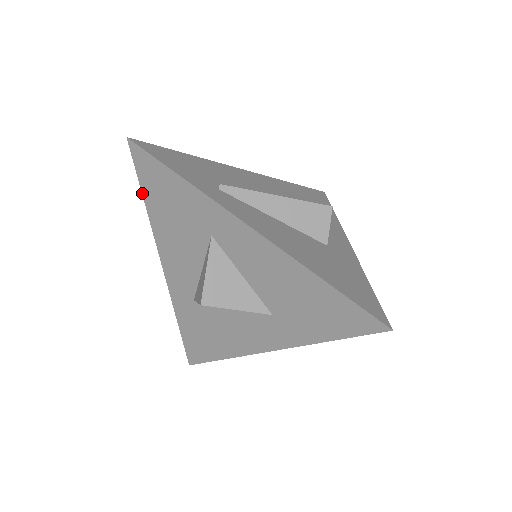
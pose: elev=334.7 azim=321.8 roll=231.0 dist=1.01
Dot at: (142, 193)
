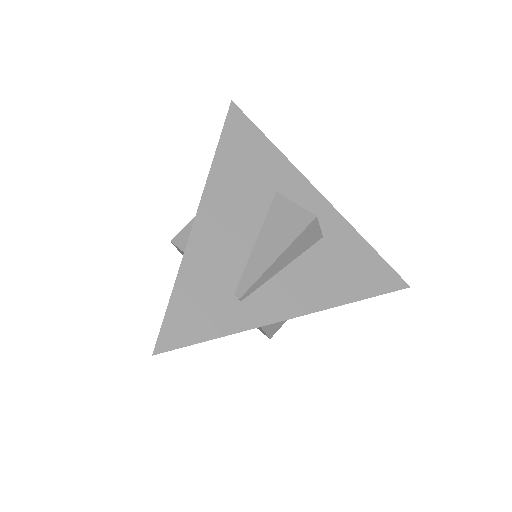
Dot at: occluded
